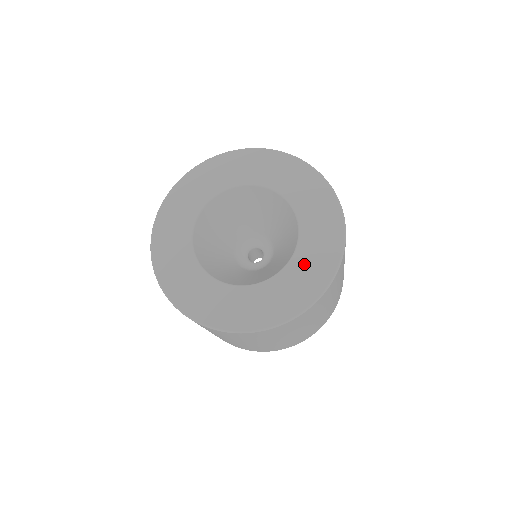
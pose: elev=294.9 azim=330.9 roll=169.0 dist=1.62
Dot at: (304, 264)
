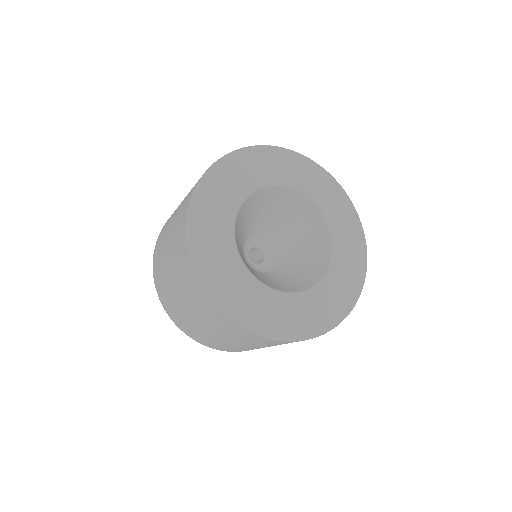
Dot at: (344, 246)
